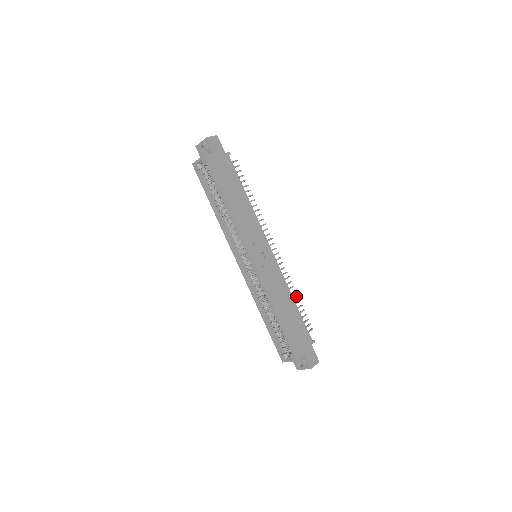
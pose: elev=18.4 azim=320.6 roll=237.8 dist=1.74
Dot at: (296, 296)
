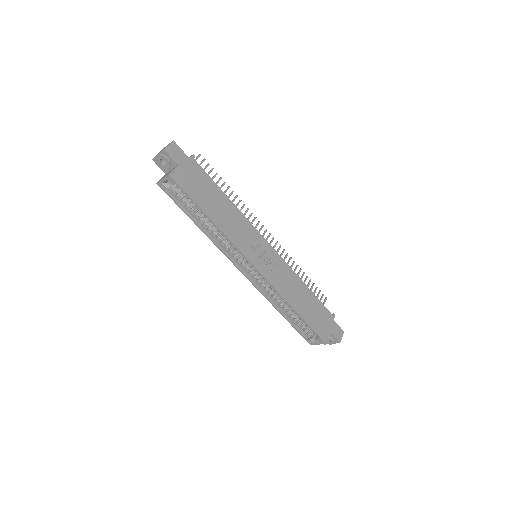
Dot at: (303, 274)
